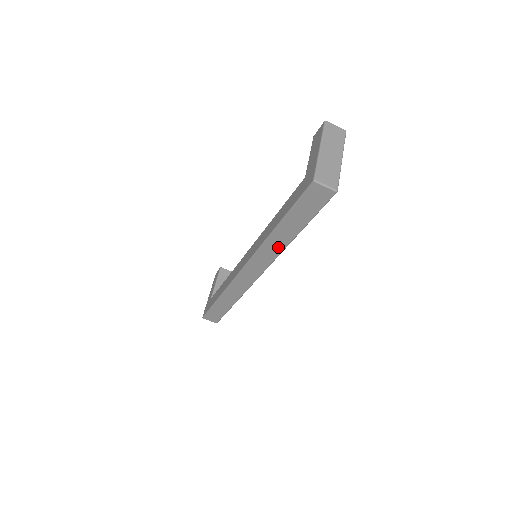
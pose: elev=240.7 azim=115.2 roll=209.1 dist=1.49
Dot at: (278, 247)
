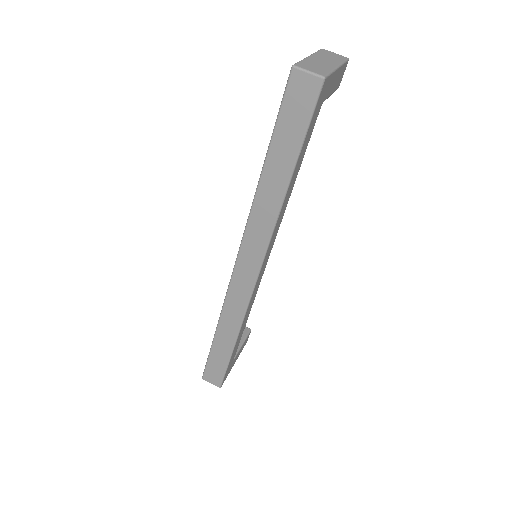
Dot at: (270, 210)
